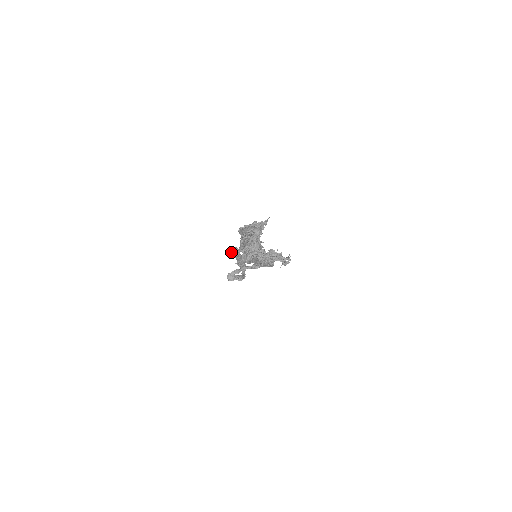
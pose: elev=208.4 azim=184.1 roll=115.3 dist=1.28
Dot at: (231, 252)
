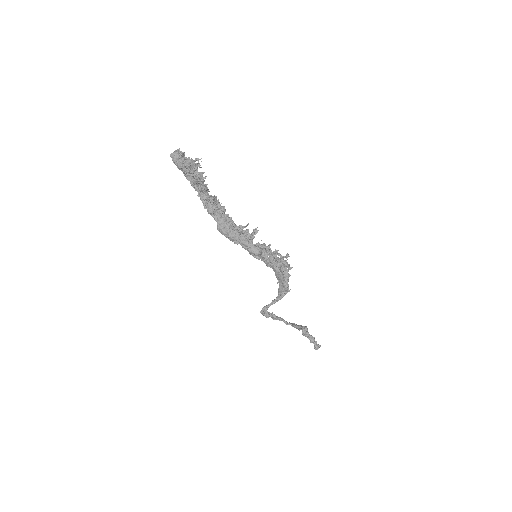
Dot at: occluded
